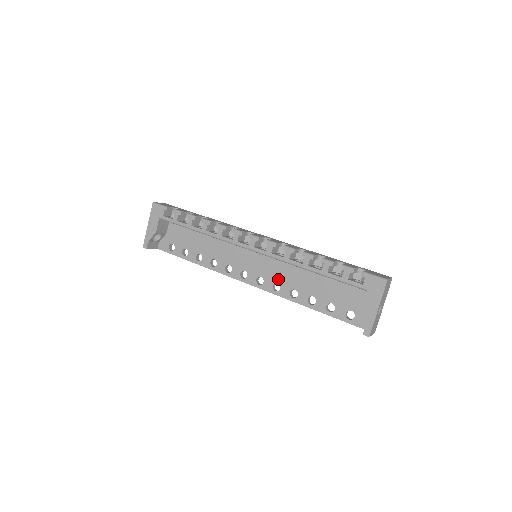
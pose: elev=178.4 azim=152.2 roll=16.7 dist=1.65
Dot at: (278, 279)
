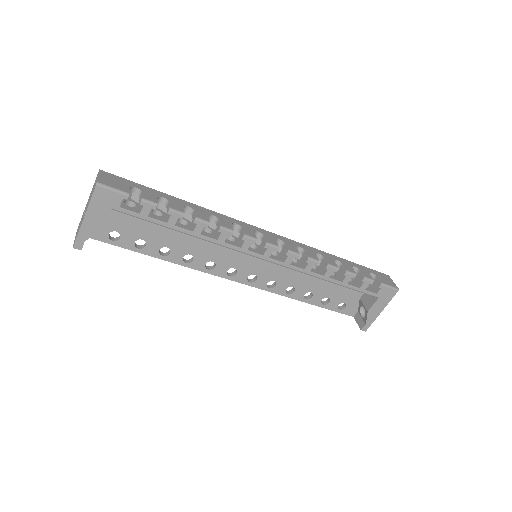
Dot at: (276, 277)
